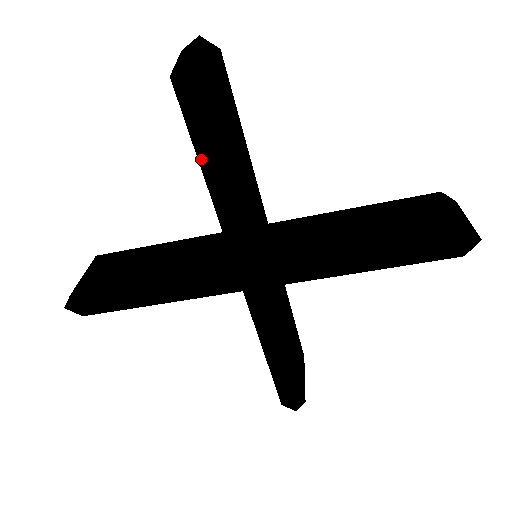
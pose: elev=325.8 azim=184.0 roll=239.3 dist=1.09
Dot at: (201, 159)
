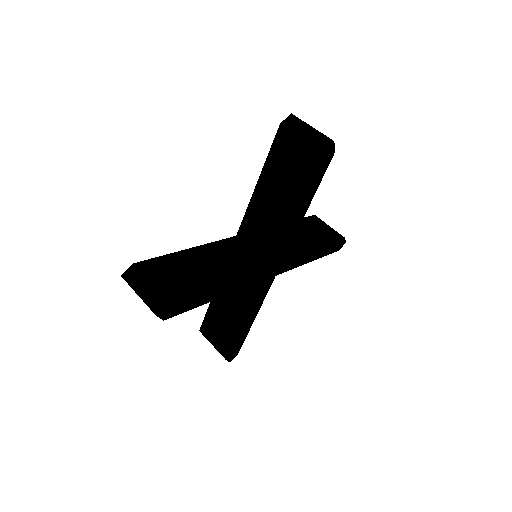
Dot at: (207, 302)
